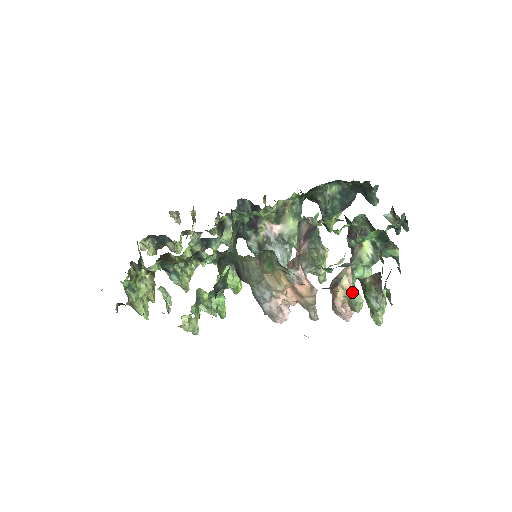
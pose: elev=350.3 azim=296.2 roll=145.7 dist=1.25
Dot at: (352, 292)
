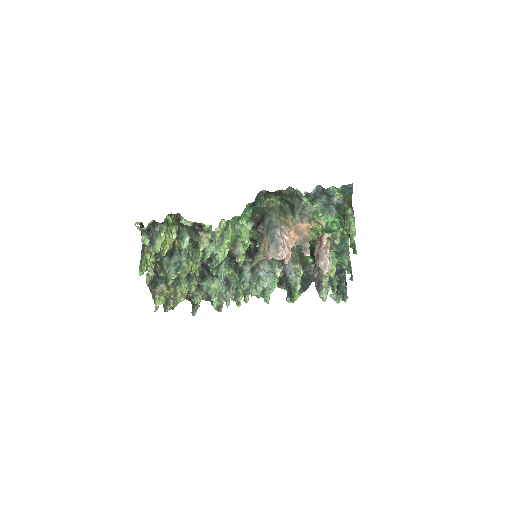
Dot at: occluded
